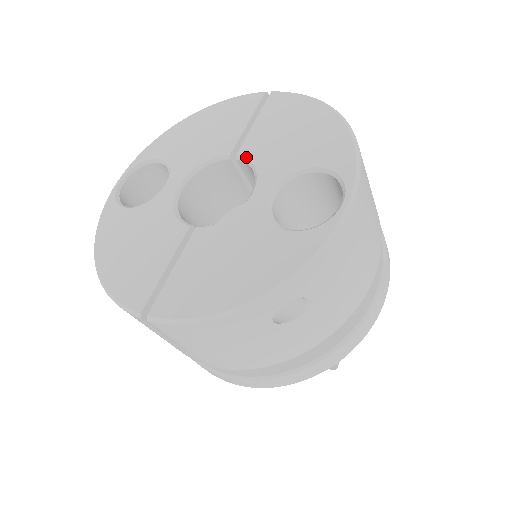
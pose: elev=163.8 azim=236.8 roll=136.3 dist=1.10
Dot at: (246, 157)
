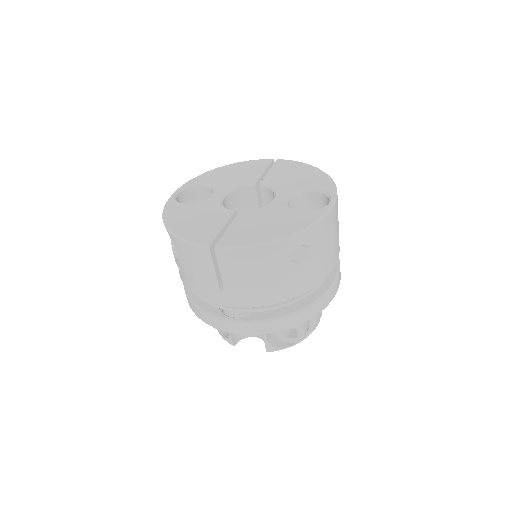
Dot at: (267, 184)
